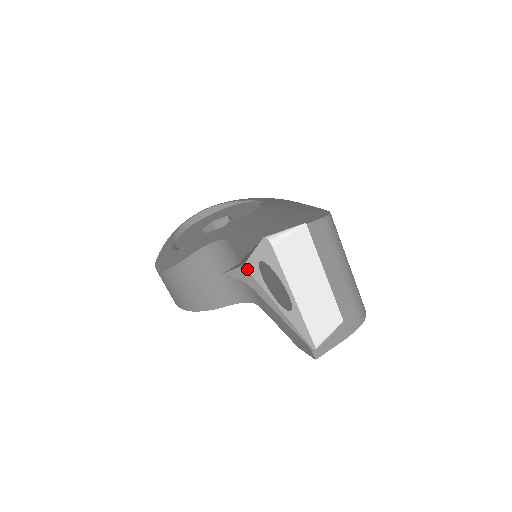
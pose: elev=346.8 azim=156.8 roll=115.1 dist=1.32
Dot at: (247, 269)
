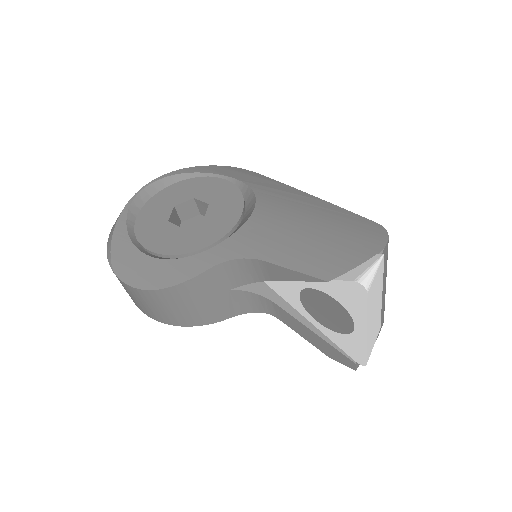
Dot at: occluded
